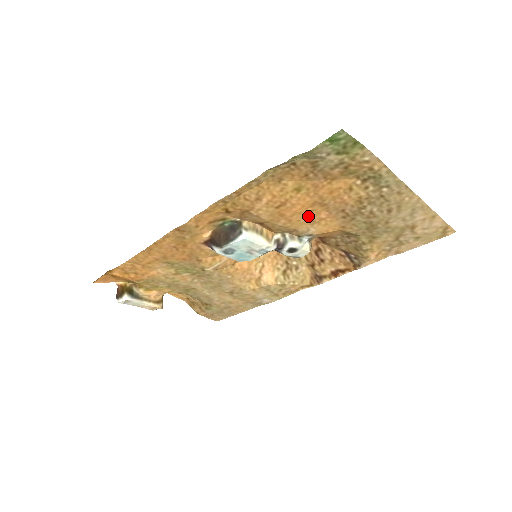
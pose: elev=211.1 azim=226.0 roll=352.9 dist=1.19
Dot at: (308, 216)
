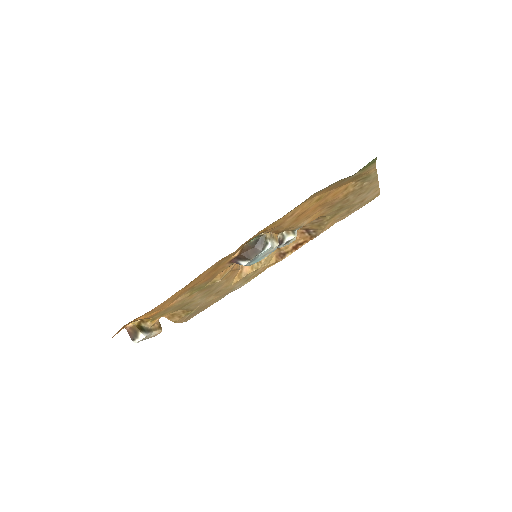
Dot at: (309, 215)
